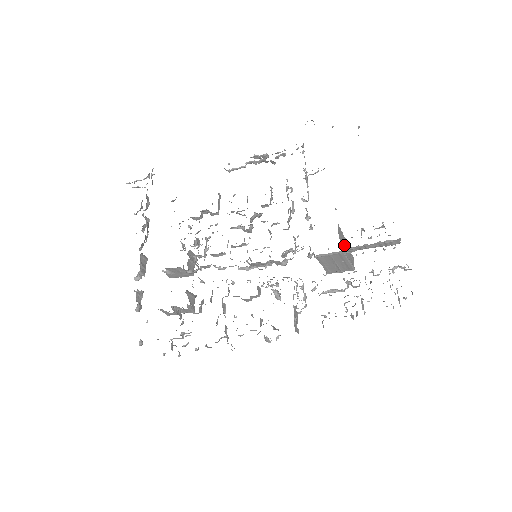
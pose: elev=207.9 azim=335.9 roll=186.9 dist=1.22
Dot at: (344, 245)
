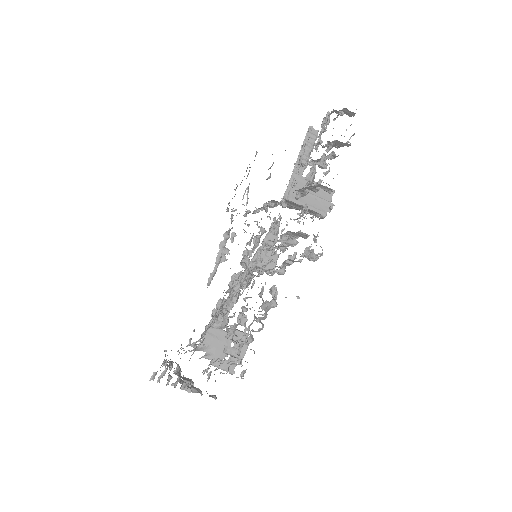
Dot at: occluded
